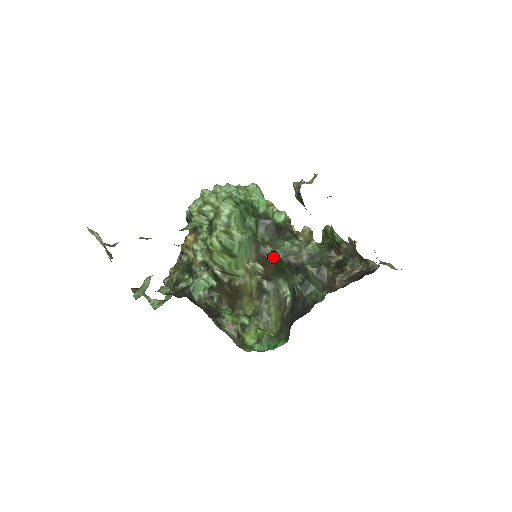
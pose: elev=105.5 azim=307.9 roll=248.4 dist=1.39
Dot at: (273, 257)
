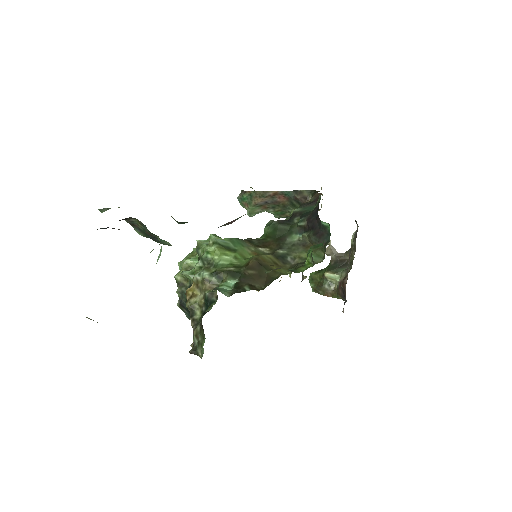
Dot at: (266, 236)
